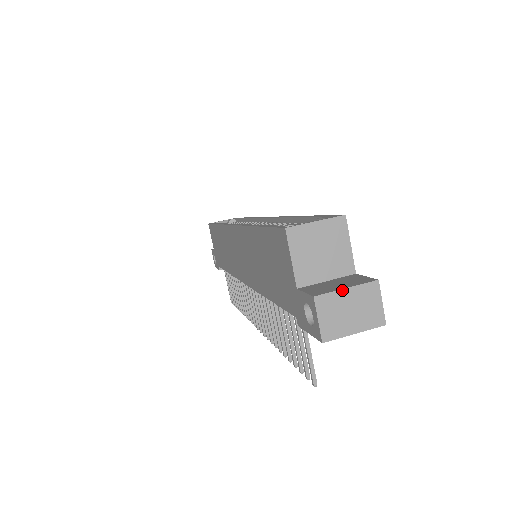
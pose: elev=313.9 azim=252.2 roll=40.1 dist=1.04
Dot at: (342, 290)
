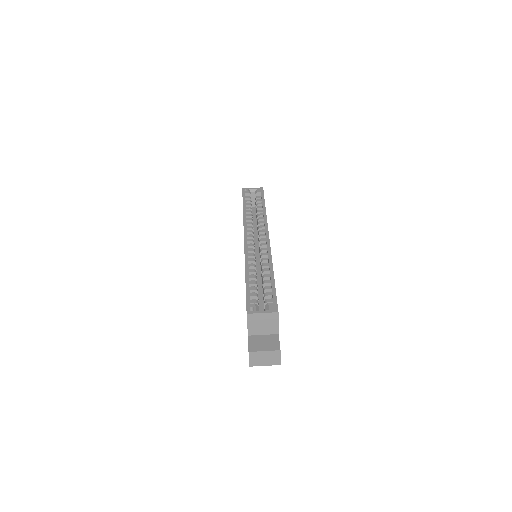
Dot at: (262, 351)
